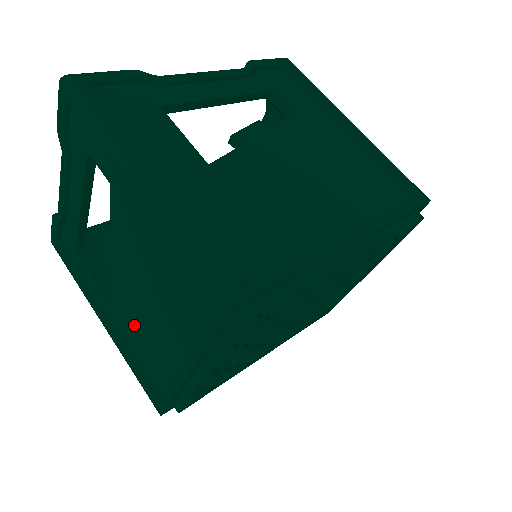
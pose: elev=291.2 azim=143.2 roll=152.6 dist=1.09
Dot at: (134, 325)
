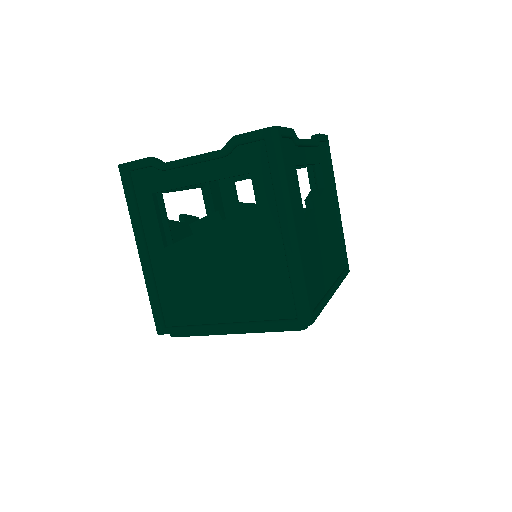
Dot at: (185, 276)
